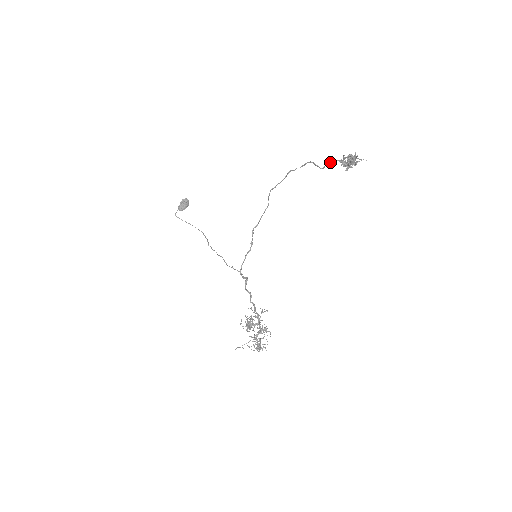
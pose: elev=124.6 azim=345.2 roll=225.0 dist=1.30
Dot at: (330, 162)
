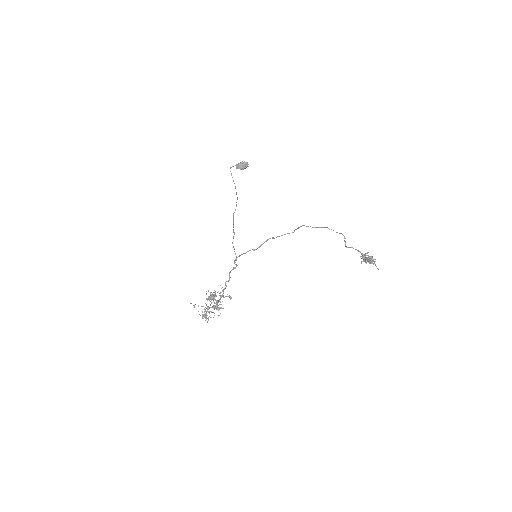
Dot at: occluded
